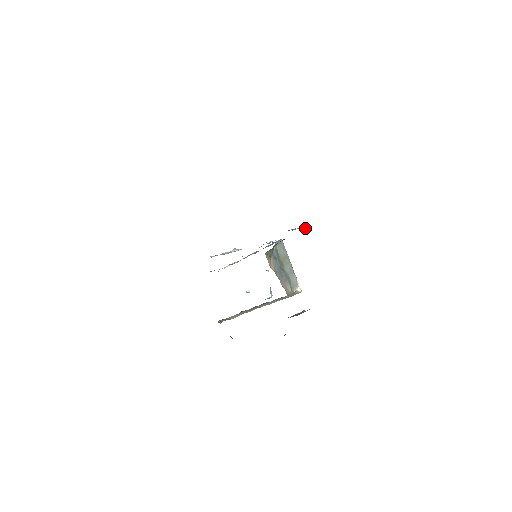
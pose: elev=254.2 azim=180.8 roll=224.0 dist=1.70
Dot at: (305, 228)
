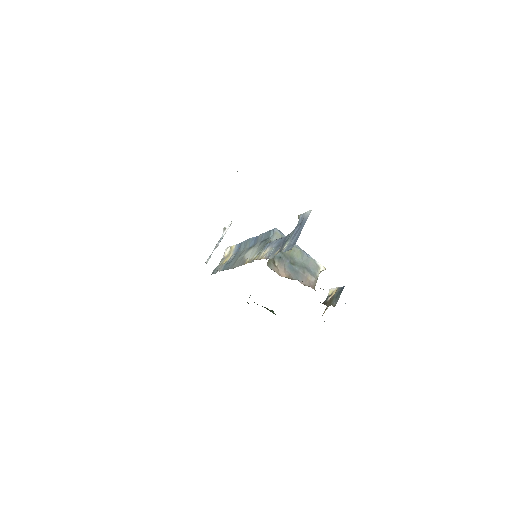
Dot at: occluded
